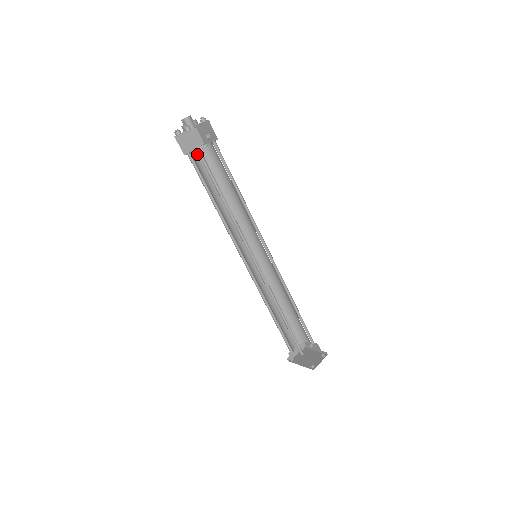
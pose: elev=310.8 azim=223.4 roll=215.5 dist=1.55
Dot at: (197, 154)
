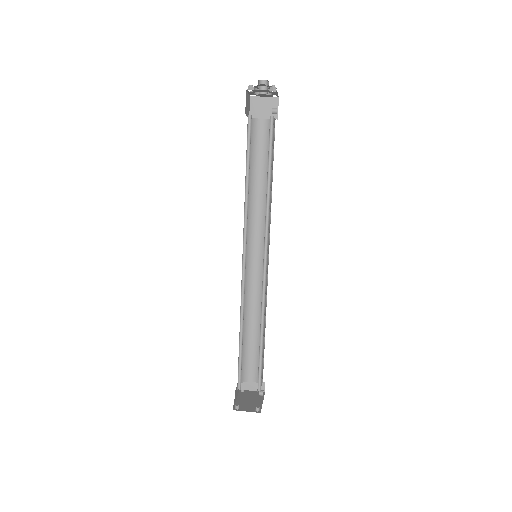
Dot at: (263, 124)
